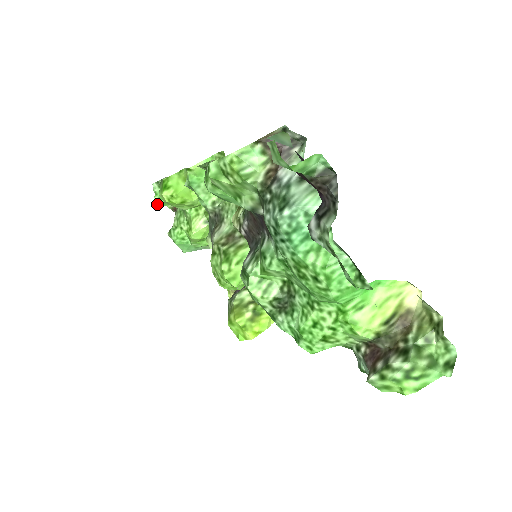
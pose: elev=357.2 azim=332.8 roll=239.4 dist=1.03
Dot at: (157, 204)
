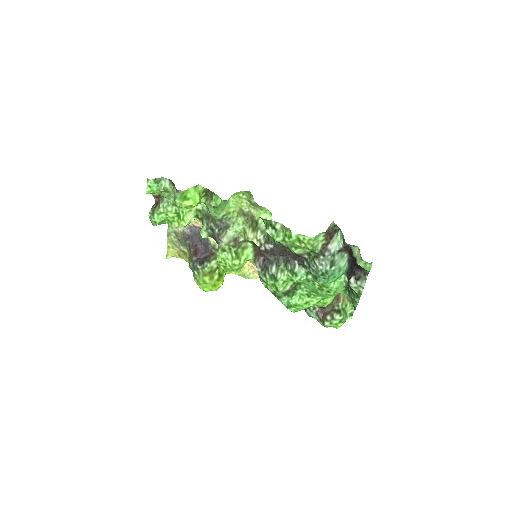
Dot at: occluded
